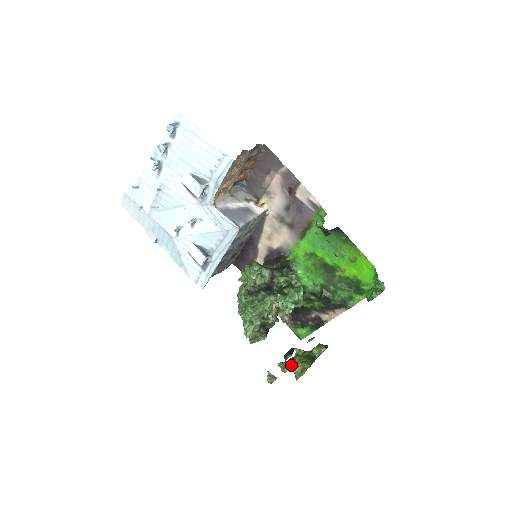
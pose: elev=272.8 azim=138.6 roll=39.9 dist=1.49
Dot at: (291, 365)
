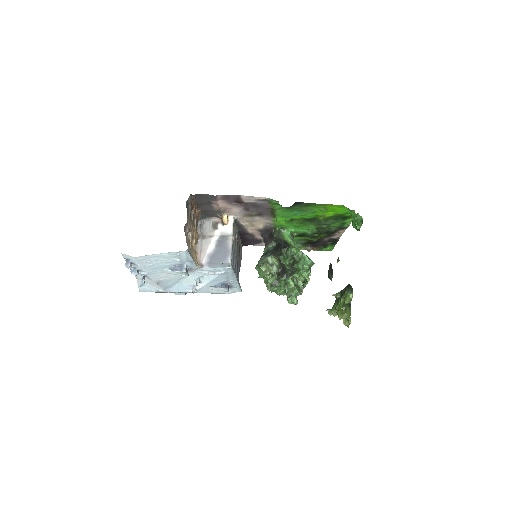
Dot at: occluded
